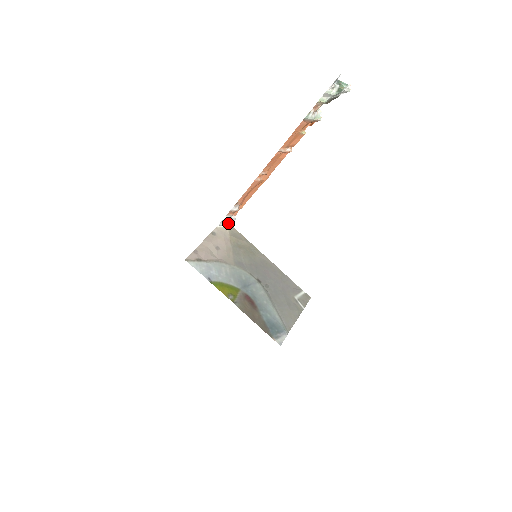
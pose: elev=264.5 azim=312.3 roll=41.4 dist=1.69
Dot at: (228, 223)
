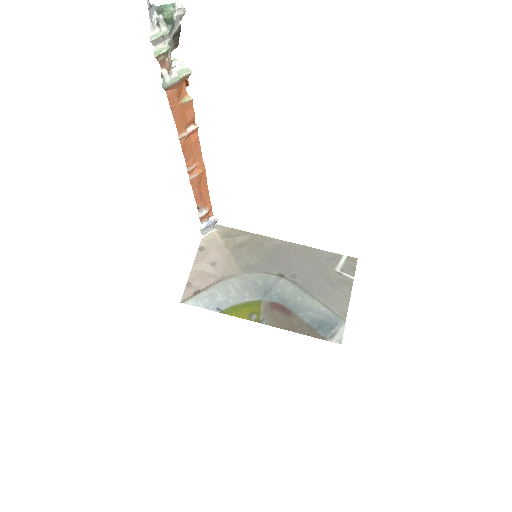
Dot at: (211, 227)
